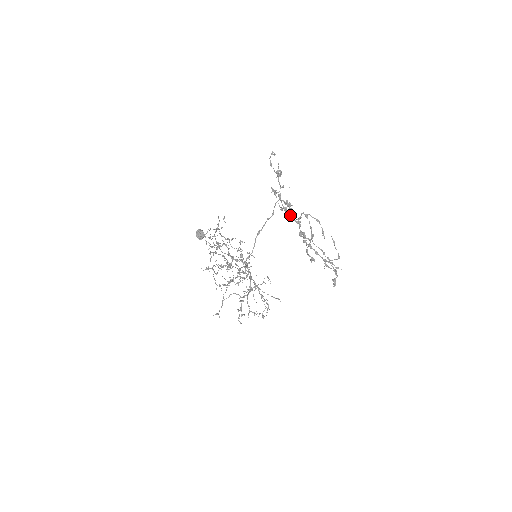
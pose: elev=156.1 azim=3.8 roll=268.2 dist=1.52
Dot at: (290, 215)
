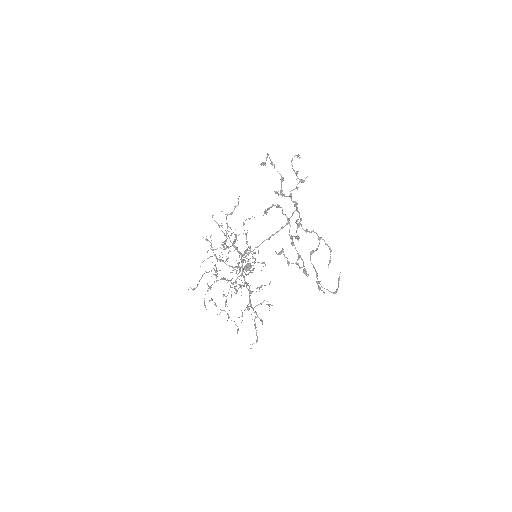
Dot at: (281, 194)
